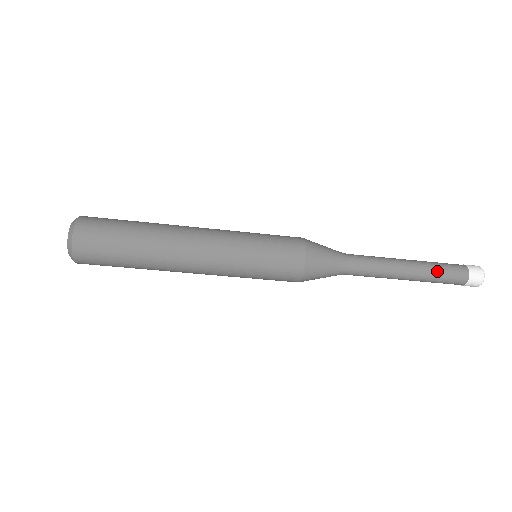
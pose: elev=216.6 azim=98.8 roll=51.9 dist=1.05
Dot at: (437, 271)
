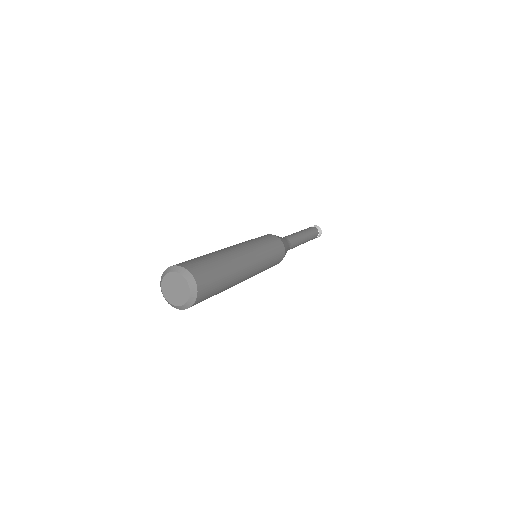
Dot at: (312, 235)
